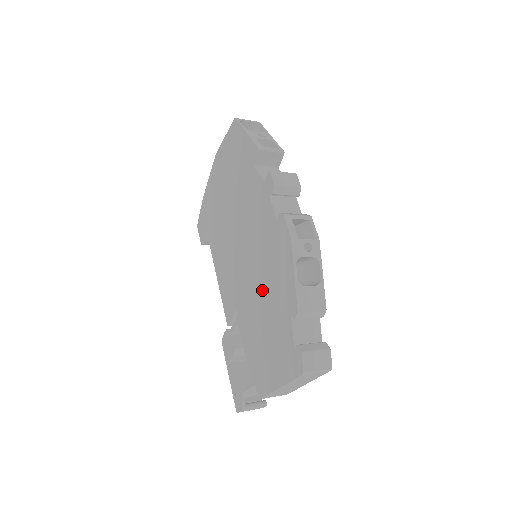
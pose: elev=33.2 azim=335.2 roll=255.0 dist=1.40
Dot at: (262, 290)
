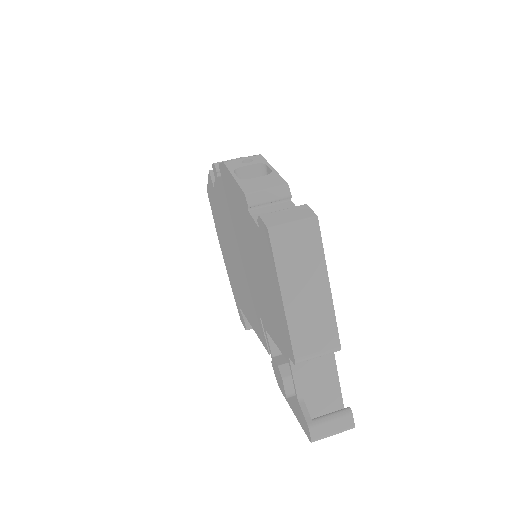
Dot at: (246, 249)
